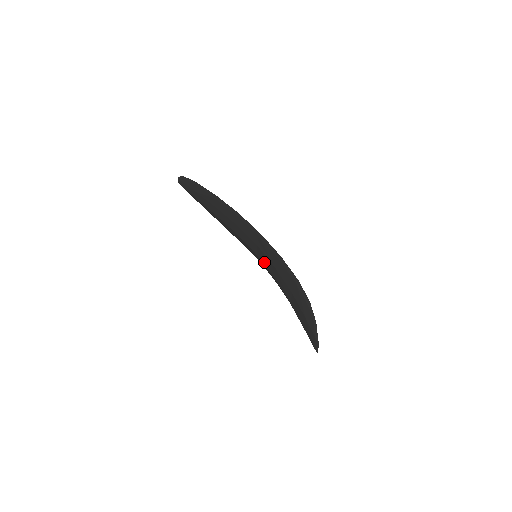
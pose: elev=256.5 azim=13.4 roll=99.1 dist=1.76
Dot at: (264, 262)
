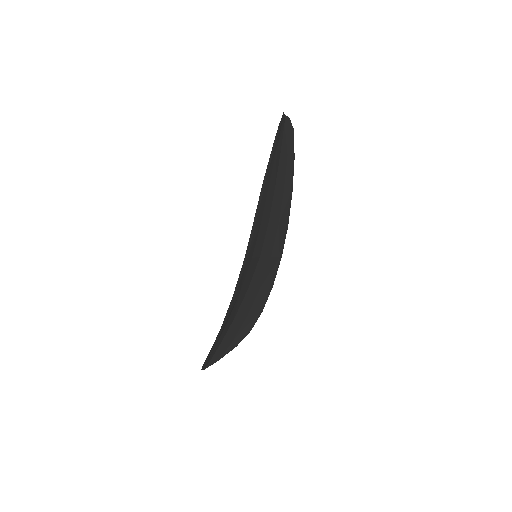
Dot at: occluded
